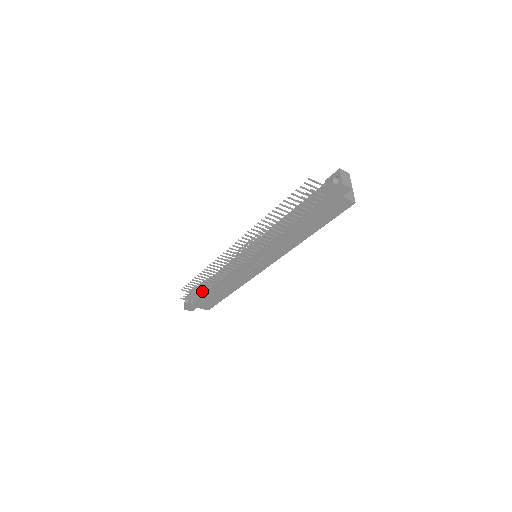
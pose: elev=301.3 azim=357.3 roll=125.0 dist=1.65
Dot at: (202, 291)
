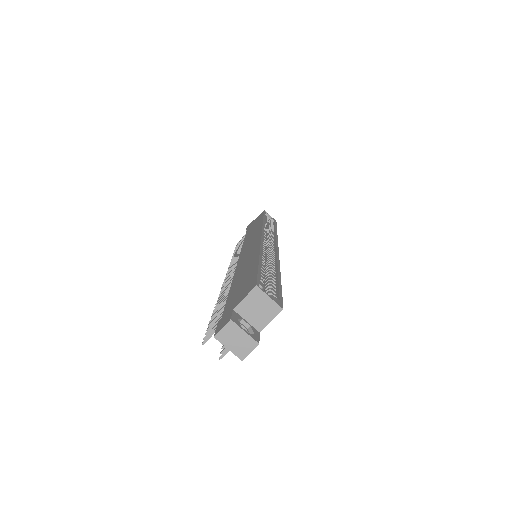
Dot at: occluded
